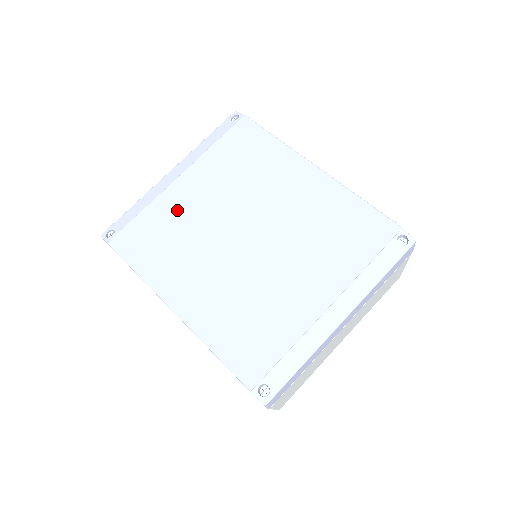
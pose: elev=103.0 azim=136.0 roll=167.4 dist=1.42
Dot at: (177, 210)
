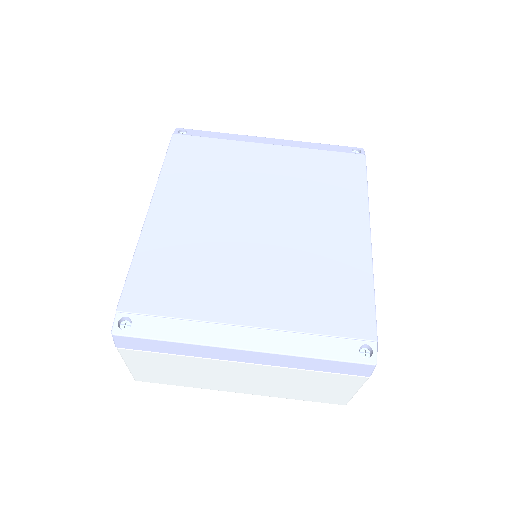
Dot at: (239, 160)
